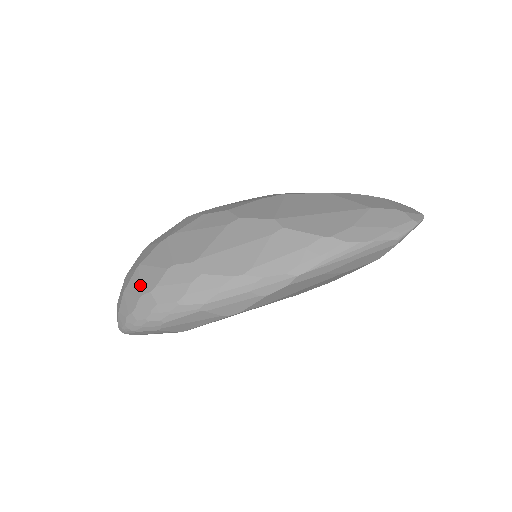
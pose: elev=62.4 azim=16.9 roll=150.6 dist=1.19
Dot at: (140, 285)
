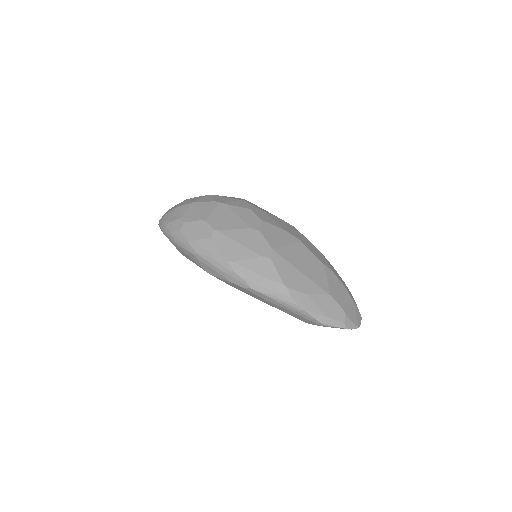
Dot at: (184, 213)
